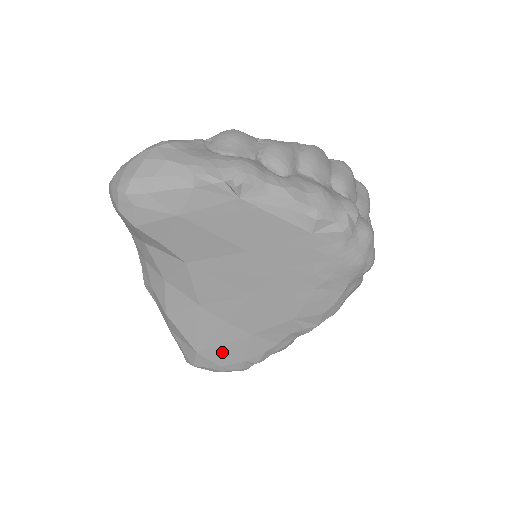
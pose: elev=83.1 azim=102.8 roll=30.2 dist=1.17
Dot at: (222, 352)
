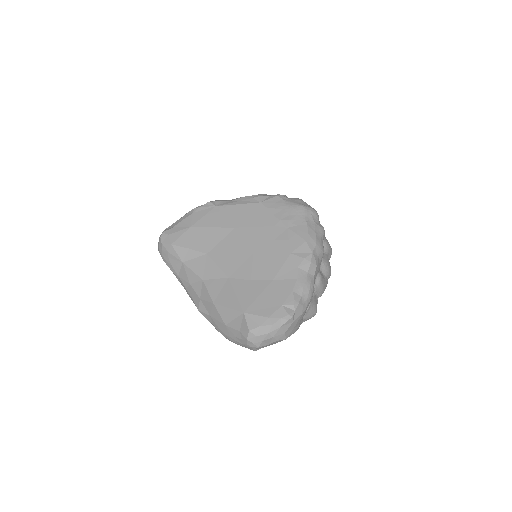
Dot at: (262, 304)
